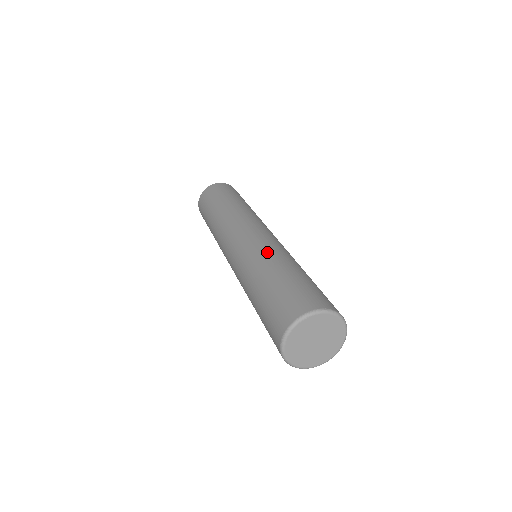
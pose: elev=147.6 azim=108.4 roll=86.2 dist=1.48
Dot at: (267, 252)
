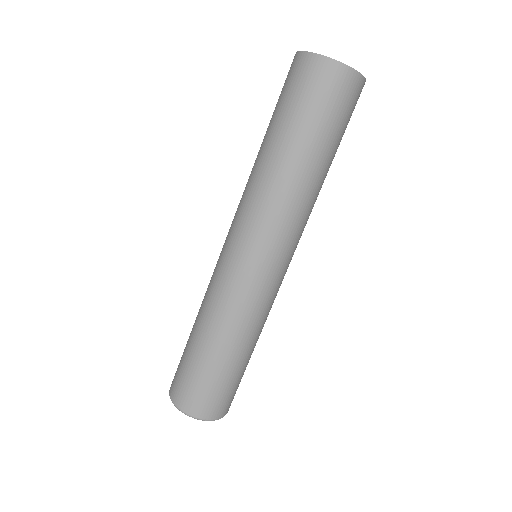
Dot at: (225, 312)
